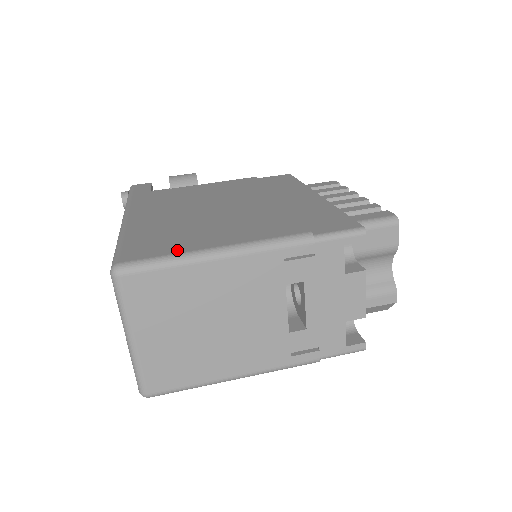
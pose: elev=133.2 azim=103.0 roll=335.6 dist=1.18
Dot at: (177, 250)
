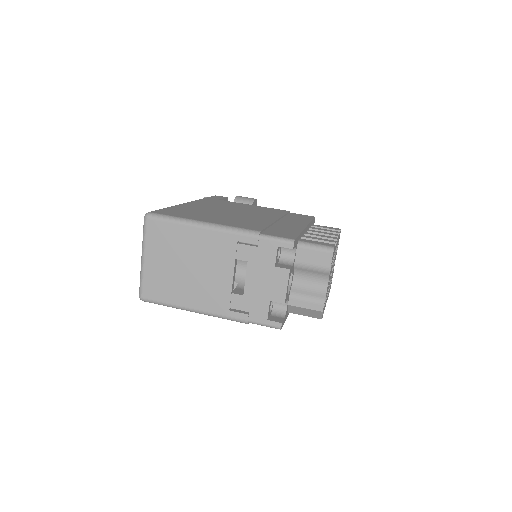
Dot at: (183, 217)
